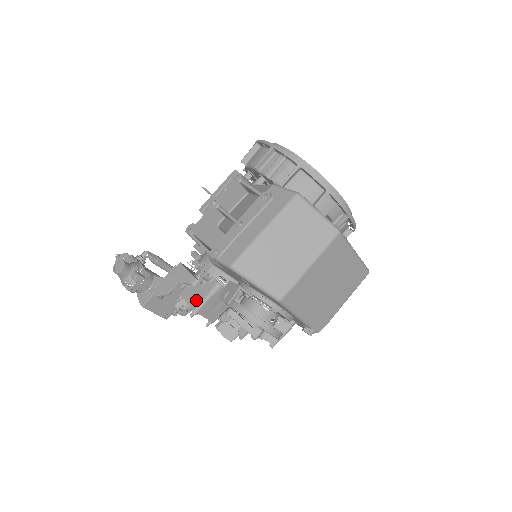
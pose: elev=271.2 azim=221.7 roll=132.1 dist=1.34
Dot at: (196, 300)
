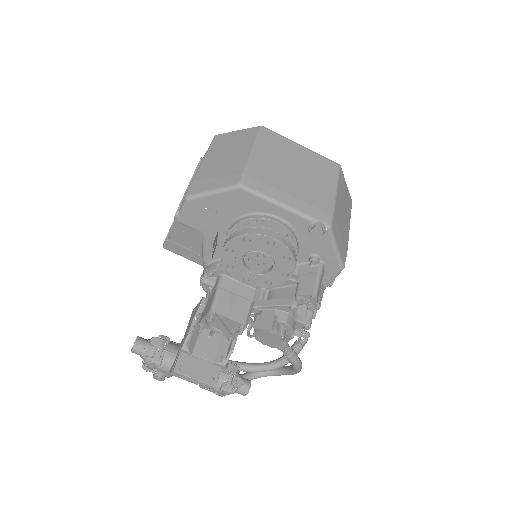
Dot at: (209, 306)
